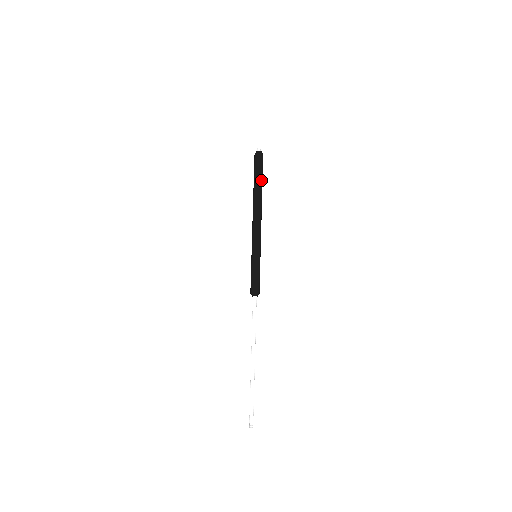
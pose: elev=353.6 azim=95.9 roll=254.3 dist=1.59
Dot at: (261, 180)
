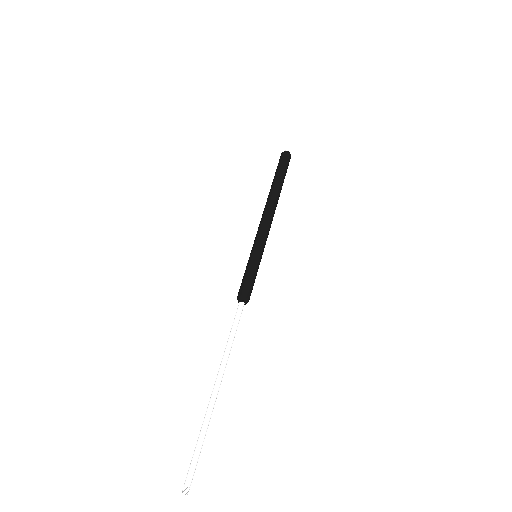
Dot at: (282, 178)
